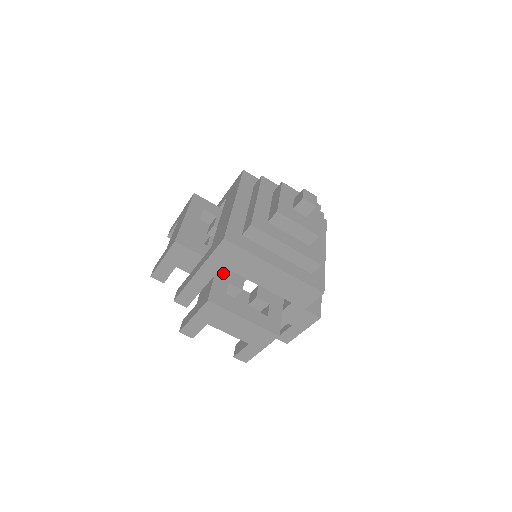
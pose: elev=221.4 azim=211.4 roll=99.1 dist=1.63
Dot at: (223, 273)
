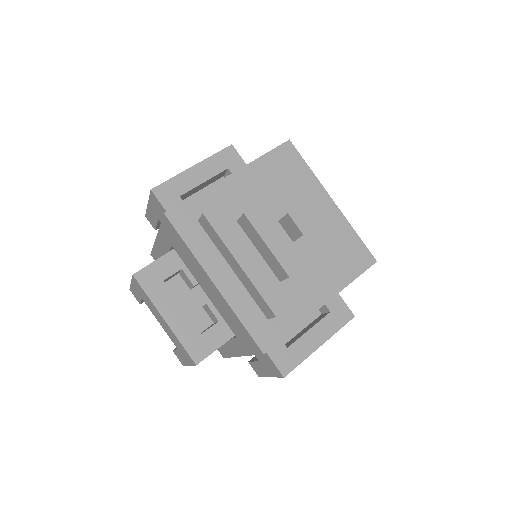
Dot at: occluded
